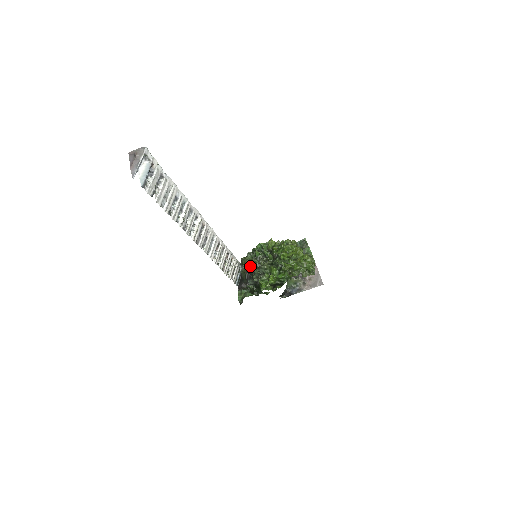
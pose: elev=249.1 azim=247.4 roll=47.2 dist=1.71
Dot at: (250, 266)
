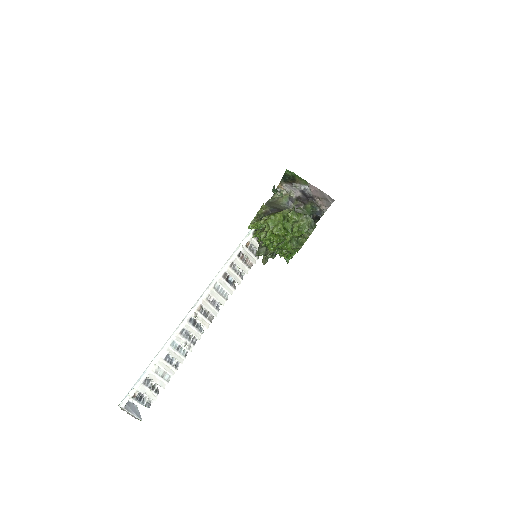
Dot at: (262, 262)
